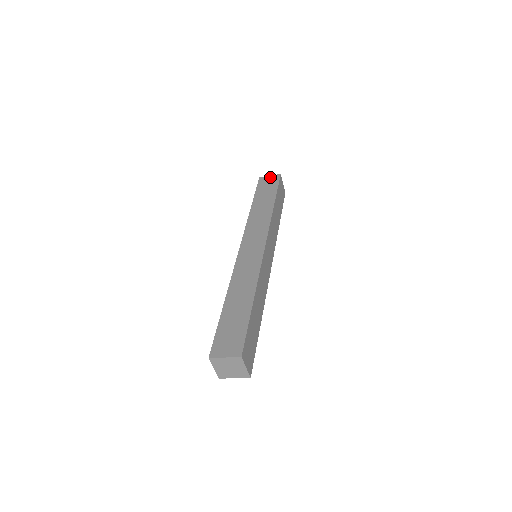
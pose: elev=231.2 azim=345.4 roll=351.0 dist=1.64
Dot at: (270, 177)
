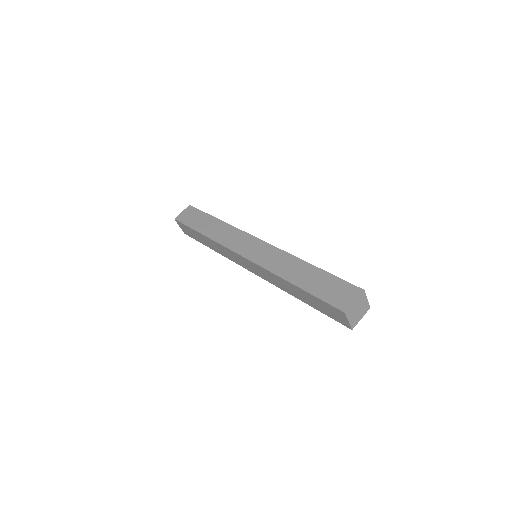
Dot at: (184, 212)
